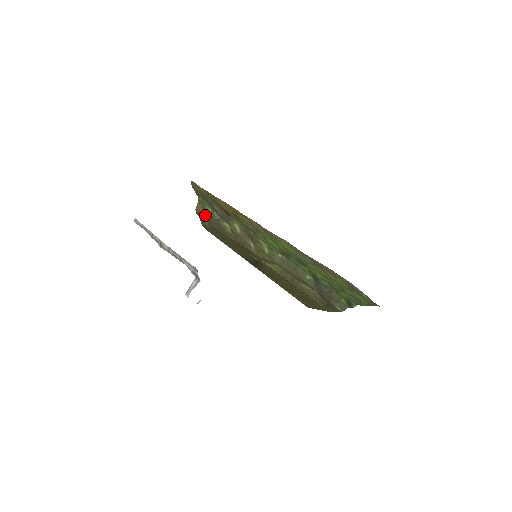
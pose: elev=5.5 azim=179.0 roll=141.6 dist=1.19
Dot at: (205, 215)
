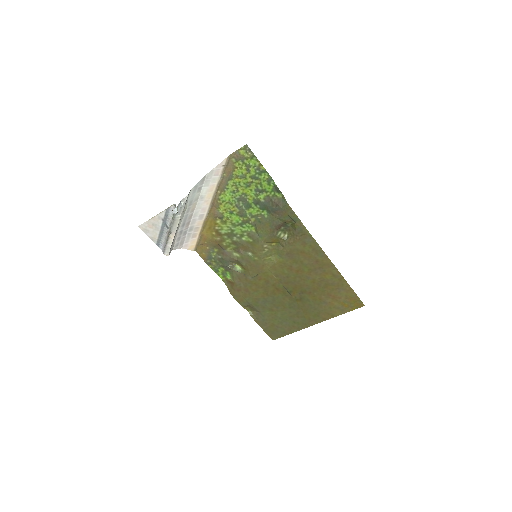
Dot at: (233, 286)
